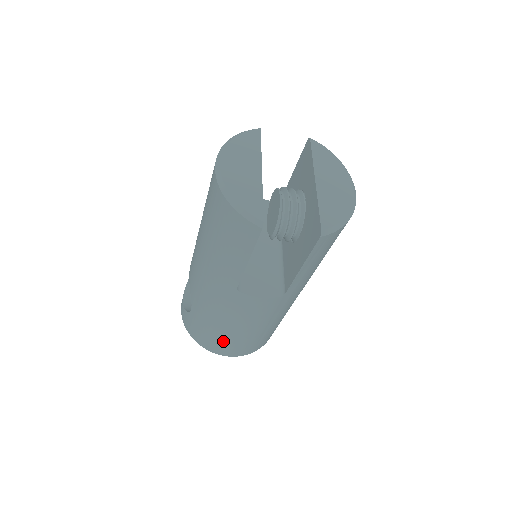
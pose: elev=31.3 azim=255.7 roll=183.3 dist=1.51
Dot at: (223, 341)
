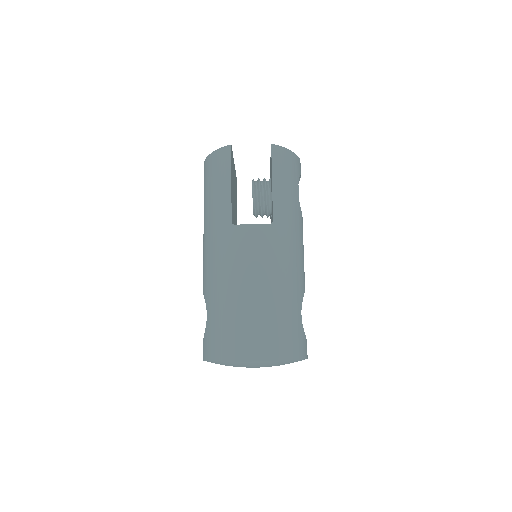
Dot at: (240, 324)
